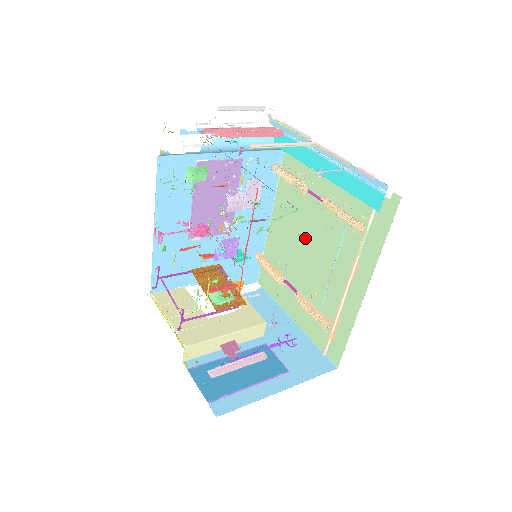
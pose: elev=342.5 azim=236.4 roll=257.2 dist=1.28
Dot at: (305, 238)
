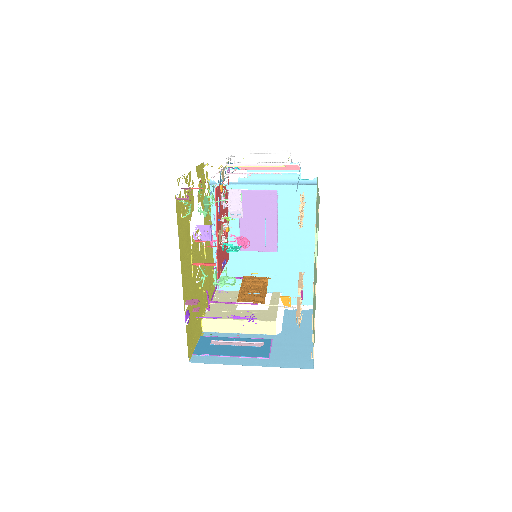
Dot at: occluded
